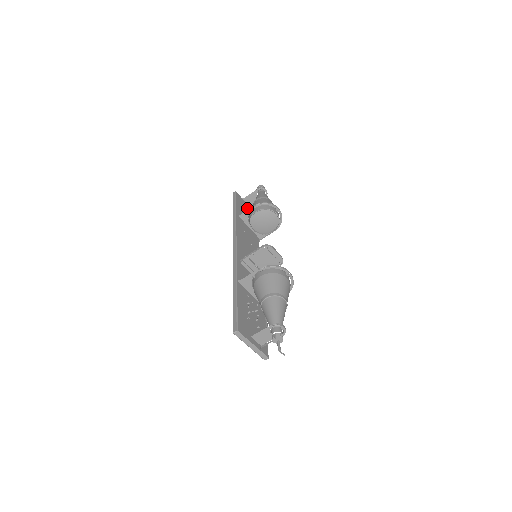
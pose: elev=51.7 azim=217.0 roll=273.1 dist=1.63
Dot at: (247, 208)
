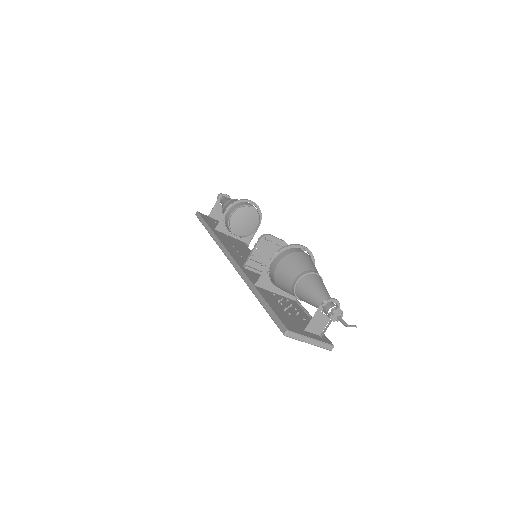
Dot at: (217, 223)
